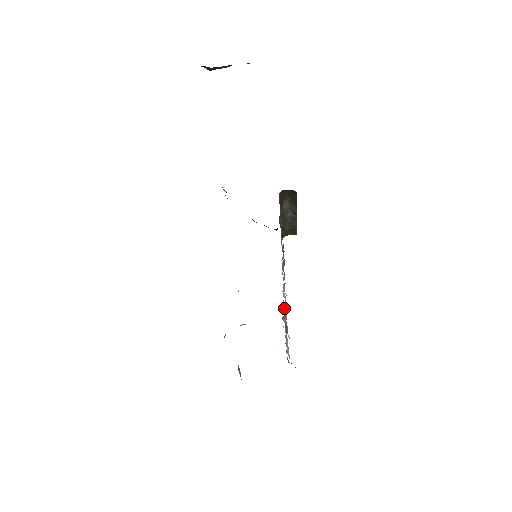
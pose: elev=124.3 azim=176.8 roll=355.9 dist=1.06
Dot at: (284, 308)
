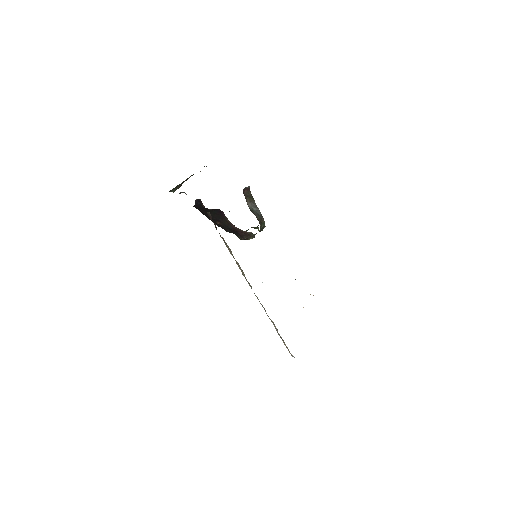
Dot at: occluded
